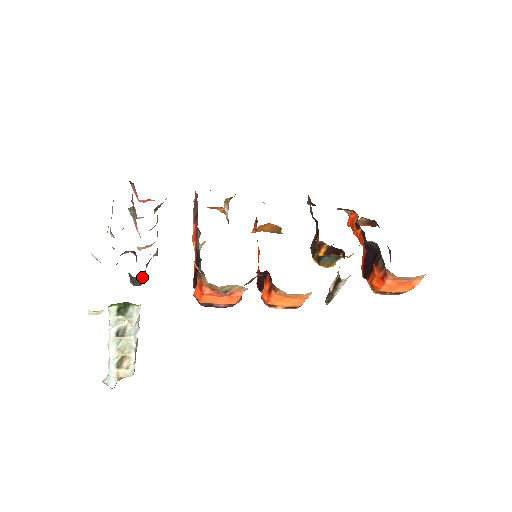
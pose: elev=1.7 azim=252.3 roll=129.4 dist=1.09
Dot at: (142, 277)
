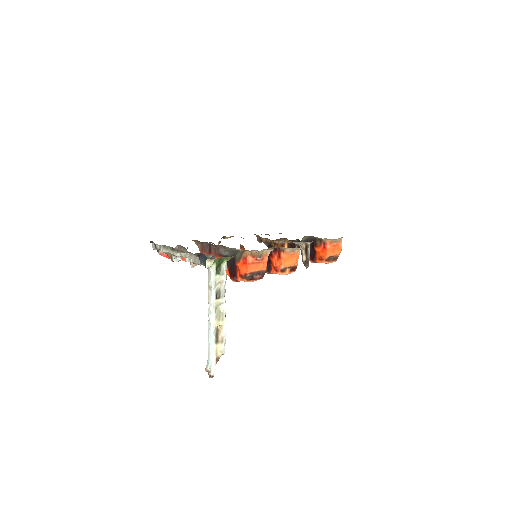
Dot at: occluded
